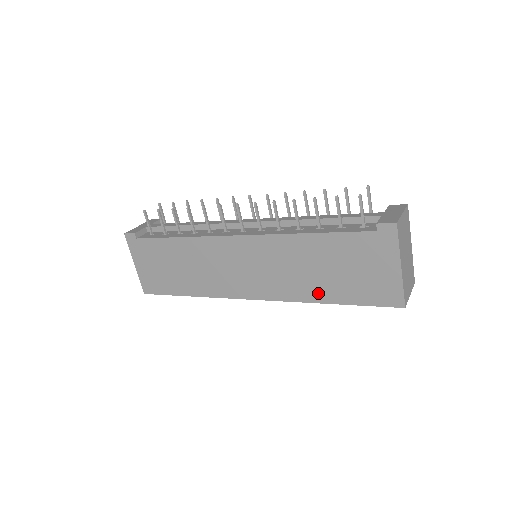
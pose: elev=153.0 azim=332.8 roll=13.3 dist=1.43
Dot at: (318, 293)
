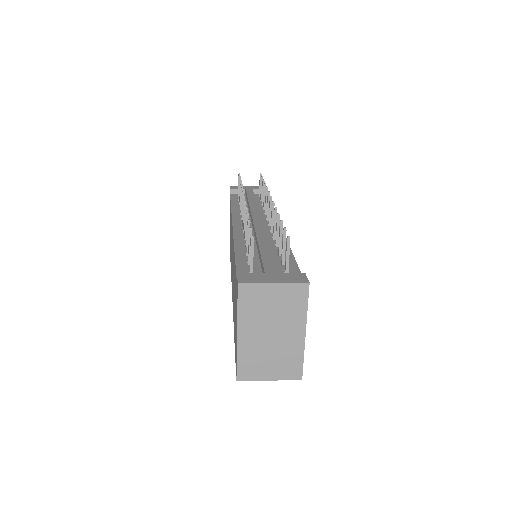
Dot at: occluded
